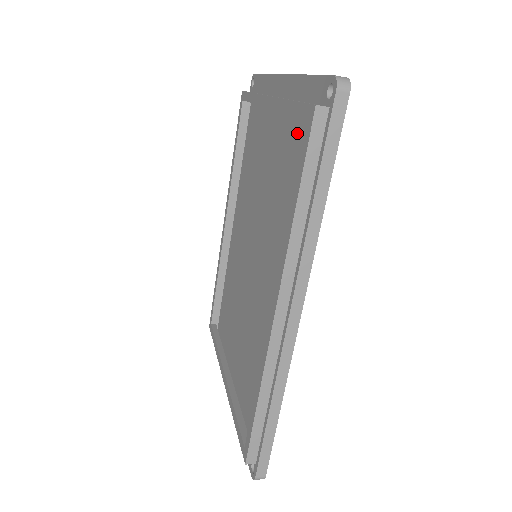
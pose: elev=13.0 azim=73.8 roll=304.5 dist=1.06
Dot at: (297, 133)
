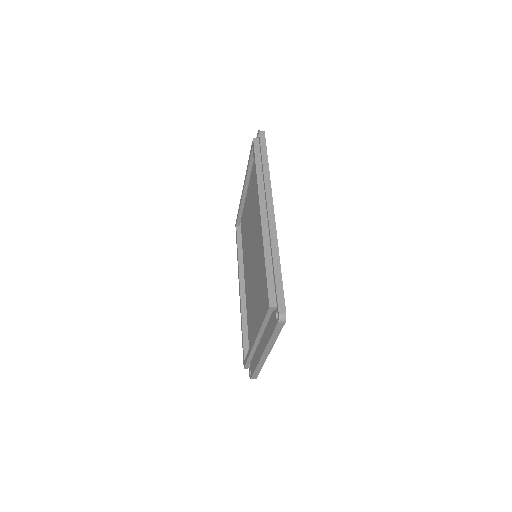
Dot at: occluded
